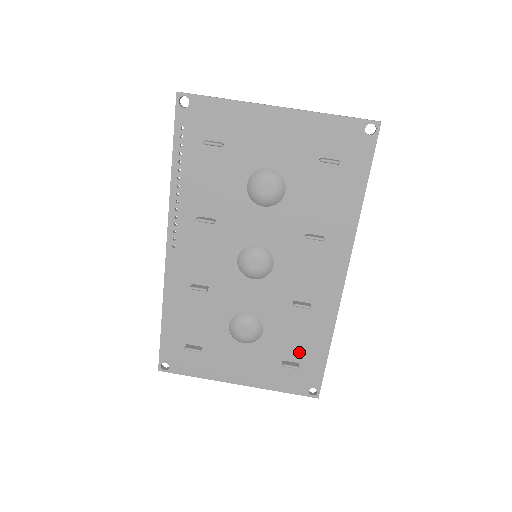
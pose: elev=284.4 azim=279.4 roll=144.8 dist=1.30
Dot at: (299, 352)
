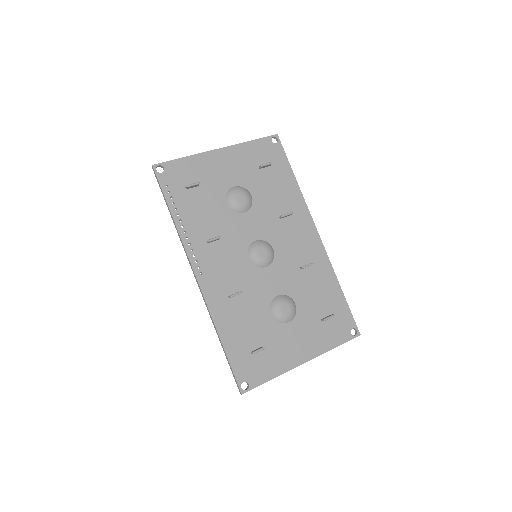
Dot at: (326, 305)
